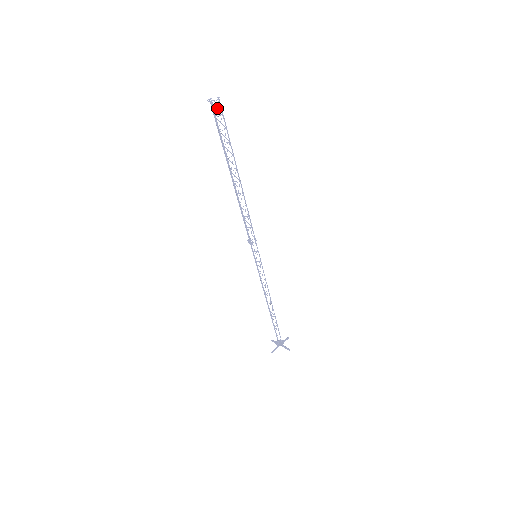
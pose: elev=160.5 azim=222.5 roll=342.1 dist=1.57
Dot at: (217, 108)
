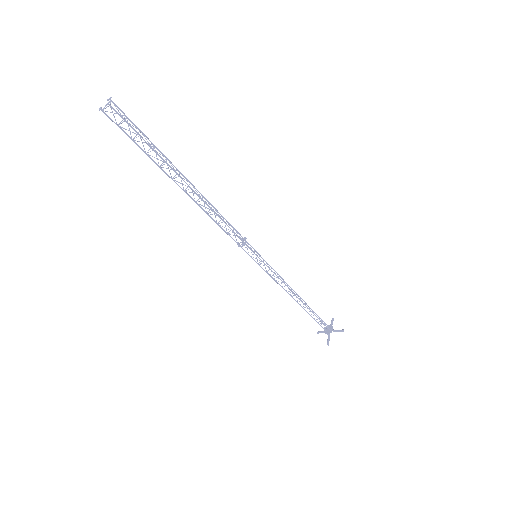
Dot at: (113, 115)
